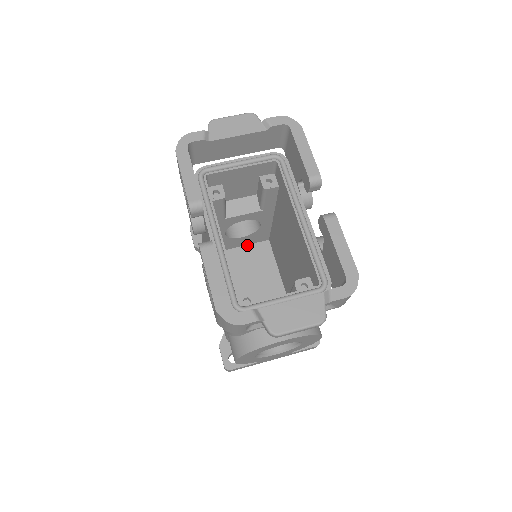
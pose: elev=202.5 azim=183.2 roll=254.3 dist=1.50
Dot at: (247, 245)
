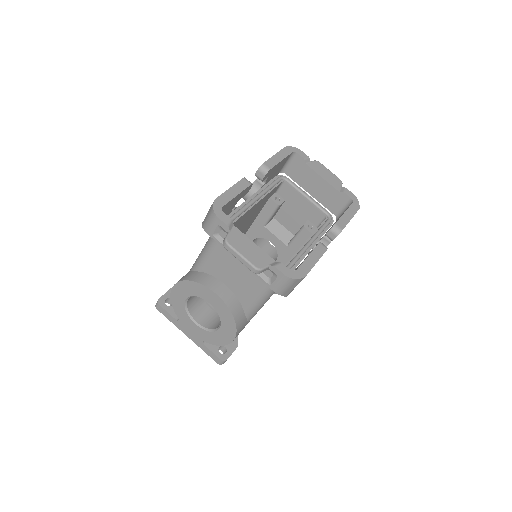
Dot at: occluded
